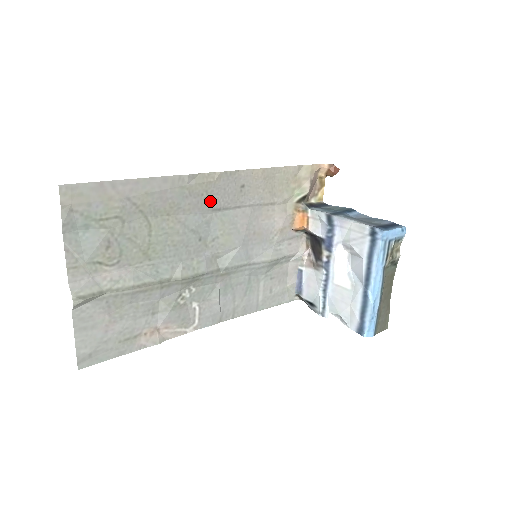
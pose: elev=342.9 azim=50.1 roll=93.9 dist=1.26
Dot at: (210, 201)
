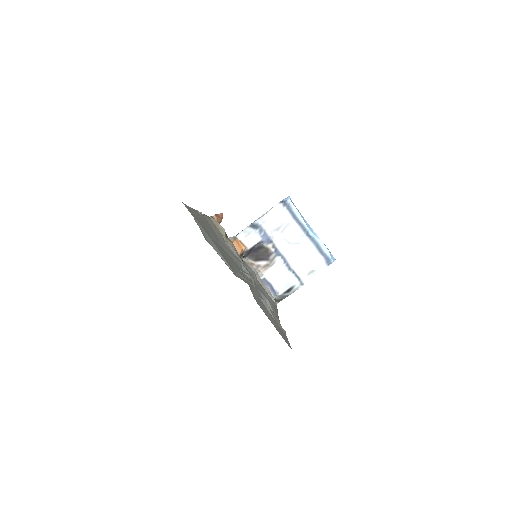
Dot at: (212, 232)
